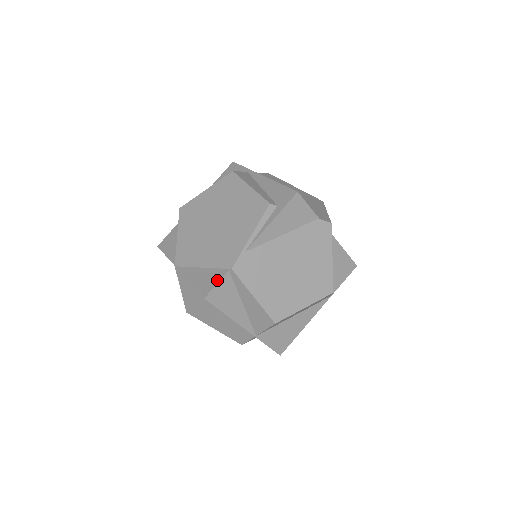
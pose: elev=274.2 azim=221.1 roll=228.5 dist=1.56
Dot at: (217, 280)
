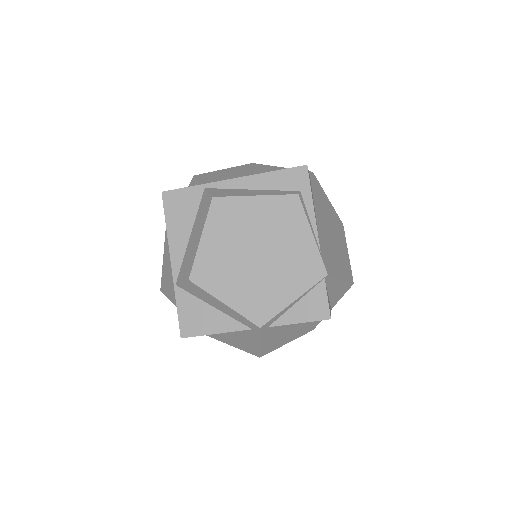
Dot at: (323, 295)
